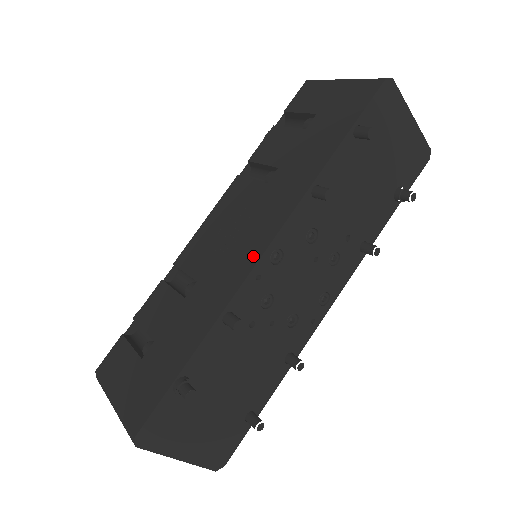
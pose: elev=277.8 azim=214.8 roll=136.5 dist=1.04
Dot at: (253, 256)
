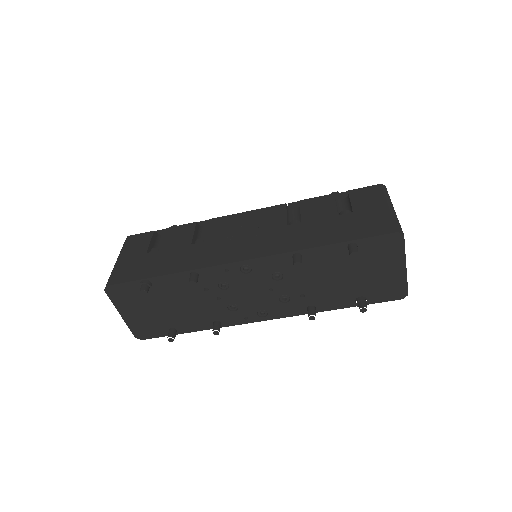
Dot at: (234, 257)
